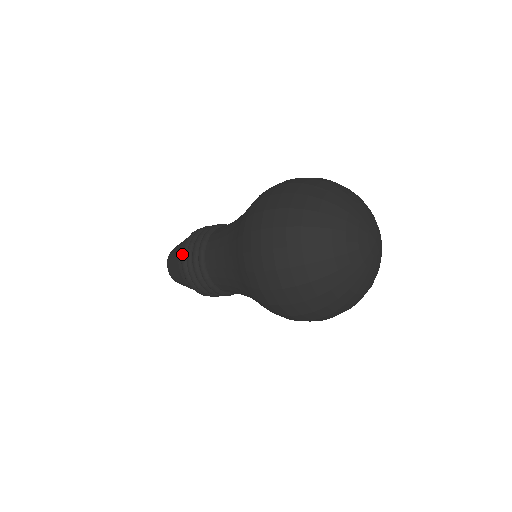
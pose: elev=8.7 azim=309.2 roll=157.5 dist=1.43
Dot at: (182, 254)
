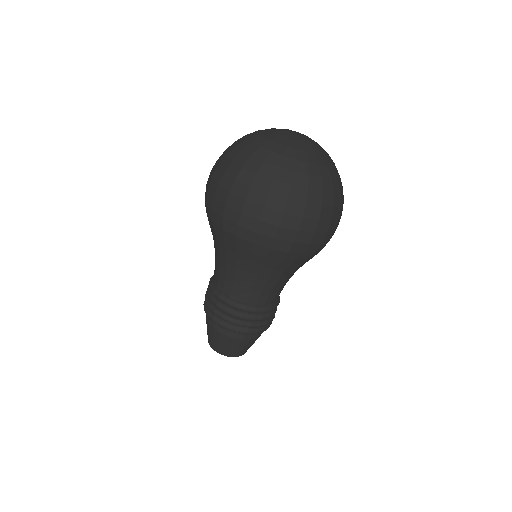
Dot at: (204, 310)
